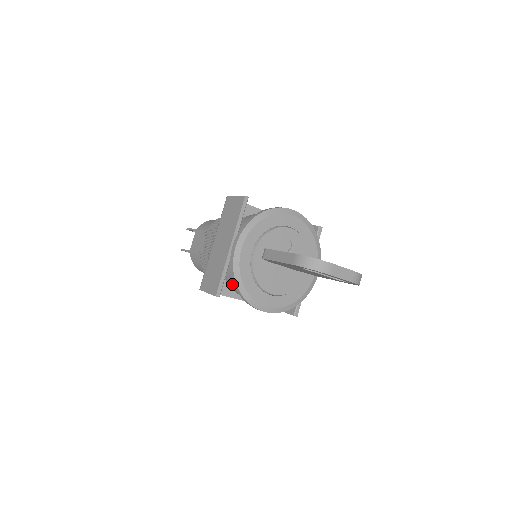
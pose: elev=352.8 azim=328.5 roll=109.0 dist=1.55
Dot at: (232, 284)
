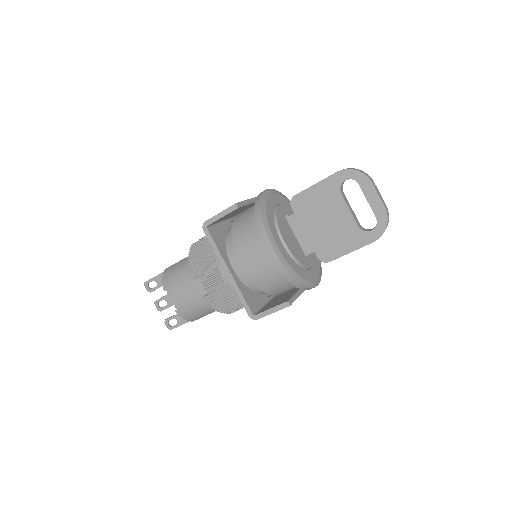
Dot at: (241, 230)
